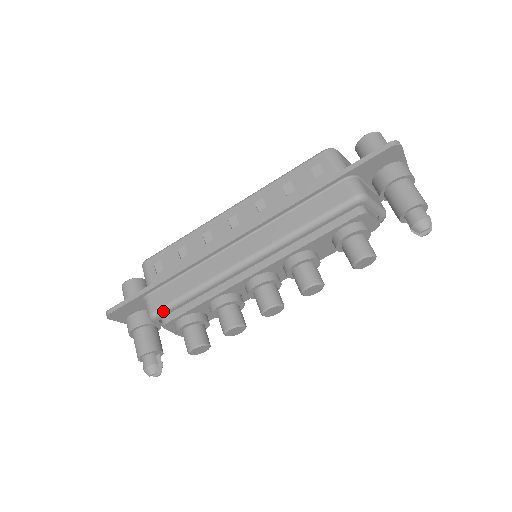
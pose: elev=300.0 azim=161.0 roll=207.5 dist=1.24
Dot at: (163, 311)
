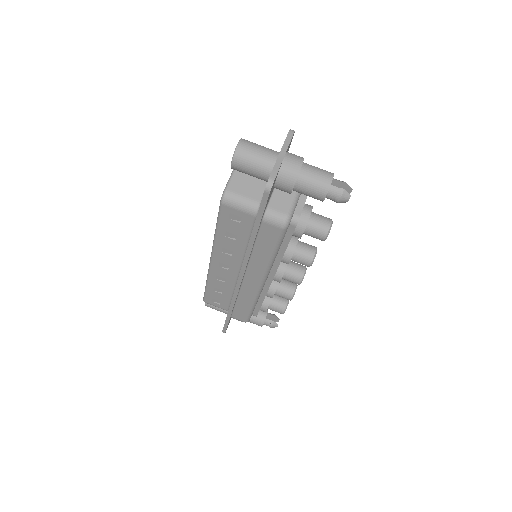
Dot at: (249, 318)
